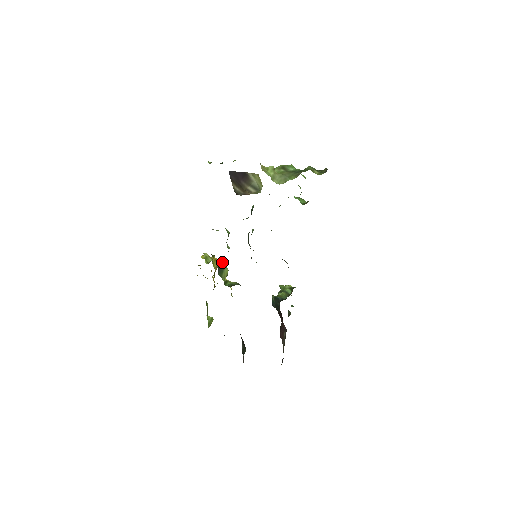
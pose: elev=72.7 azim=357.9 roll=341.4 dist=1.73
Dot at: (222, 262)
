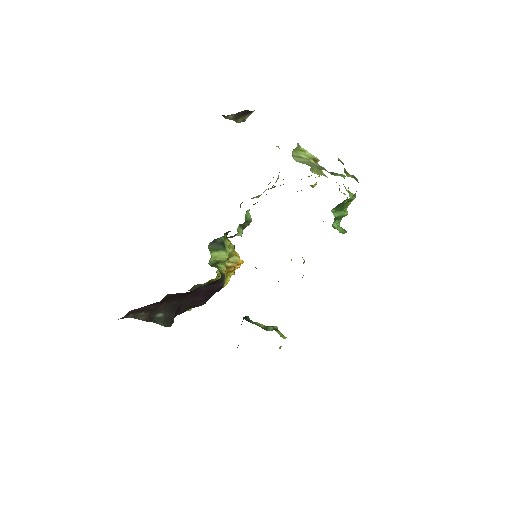
Dot at: (228, 247)
